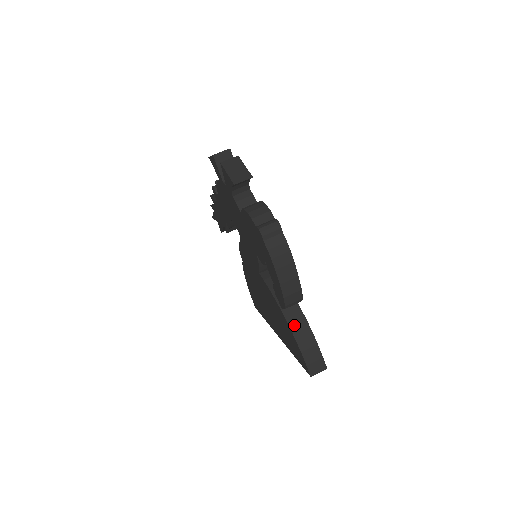
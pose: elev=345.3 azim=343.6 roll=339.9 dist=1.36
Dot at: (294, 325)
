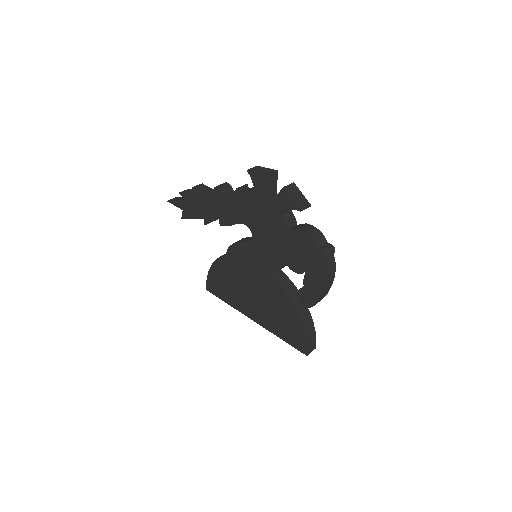
Dot at: (304, 318)
